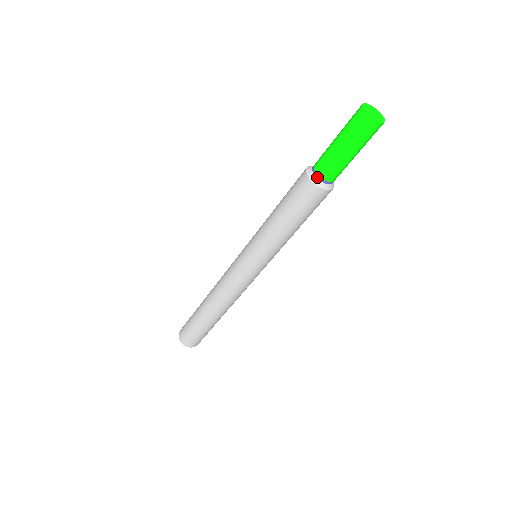
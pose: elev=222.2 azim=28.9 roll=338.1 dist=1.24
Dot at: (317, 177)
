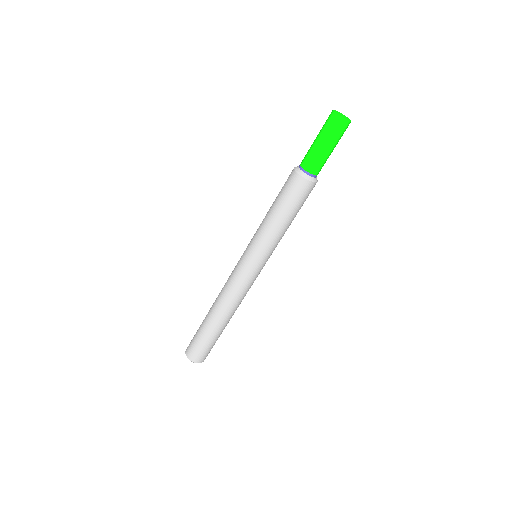
Dot at: (309, 175)
